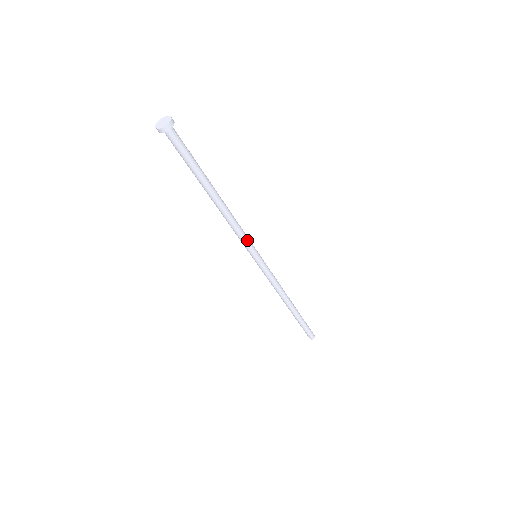
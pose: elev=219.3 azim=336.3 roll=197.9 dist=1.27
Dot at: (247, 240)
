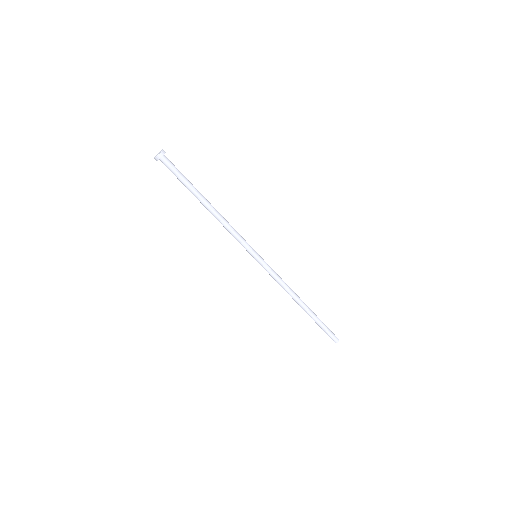
Dot at: (244, 240)
